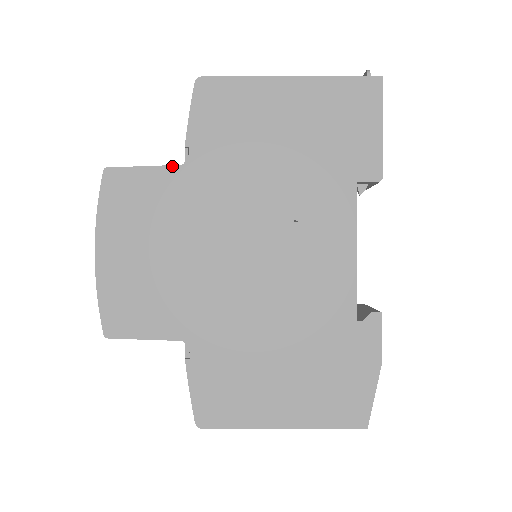
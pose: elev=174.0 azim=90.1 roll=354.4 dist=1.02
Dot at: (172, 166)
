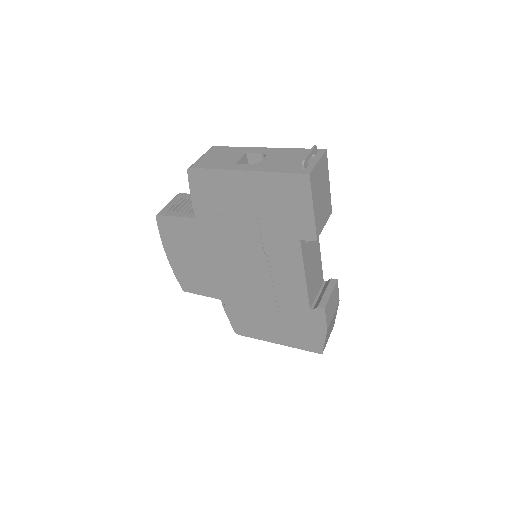
Dot at: (189, 218)
